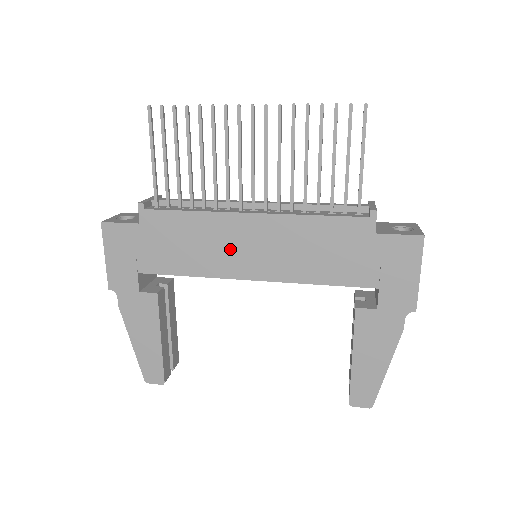
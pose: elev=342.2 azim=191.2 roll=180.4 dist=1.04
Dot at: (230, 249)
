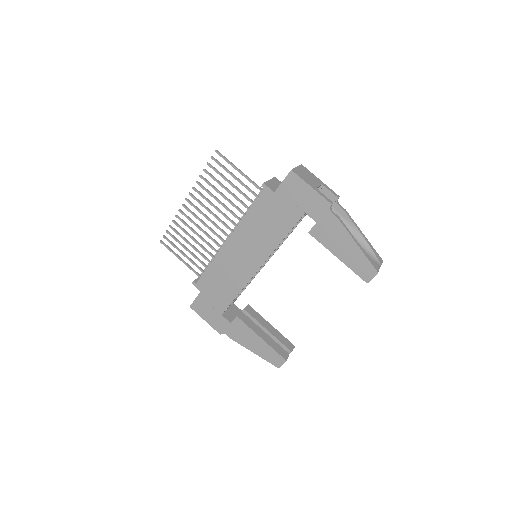
Dot at: (238, 264)
